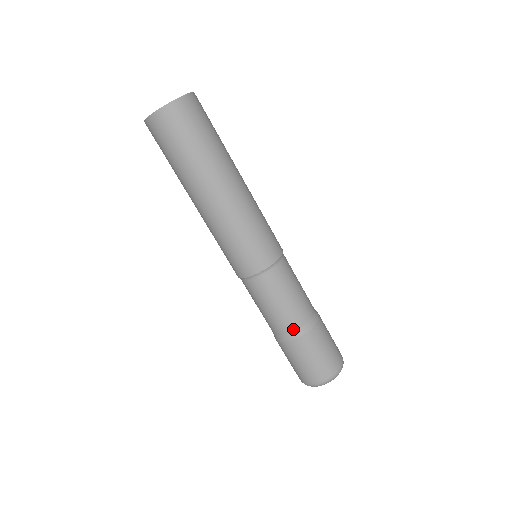
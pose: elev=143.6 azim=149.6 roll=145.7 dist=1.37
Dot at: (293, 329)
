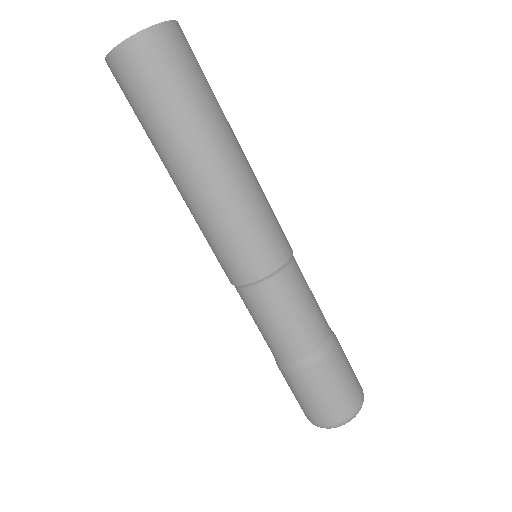
Dot at: (296, 357)
